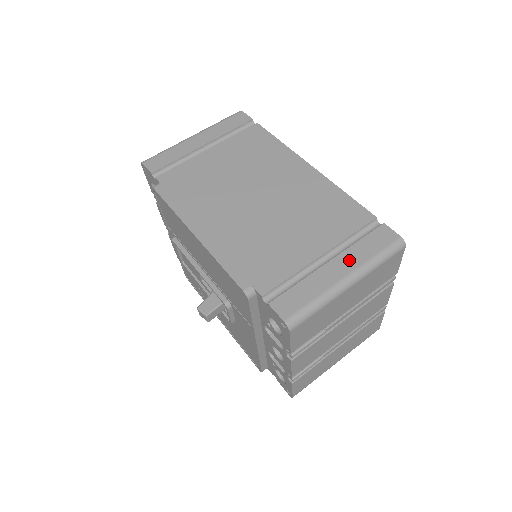
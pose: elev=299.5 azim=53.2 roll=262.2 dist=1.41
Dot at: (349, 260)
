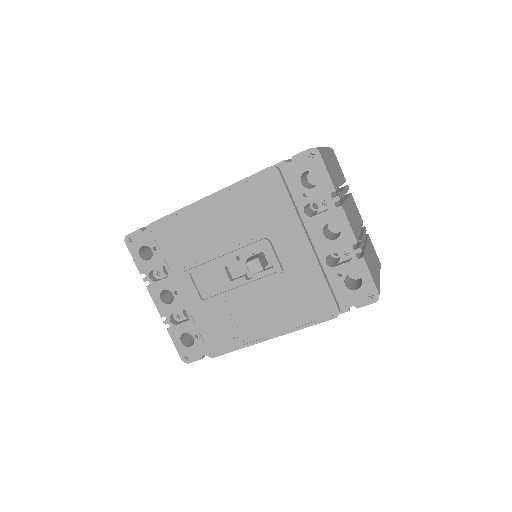
Dot at: occluded
